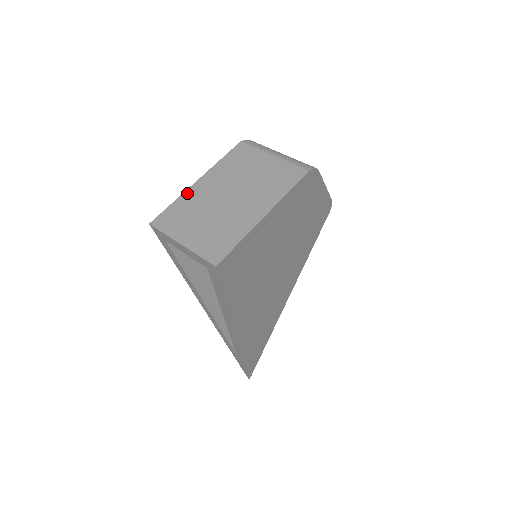
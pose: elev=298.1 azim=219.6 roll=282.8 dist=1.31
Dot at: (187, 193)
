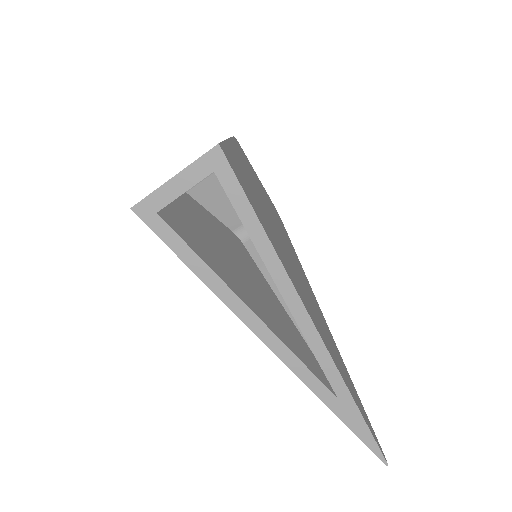
Dot at: occluded
